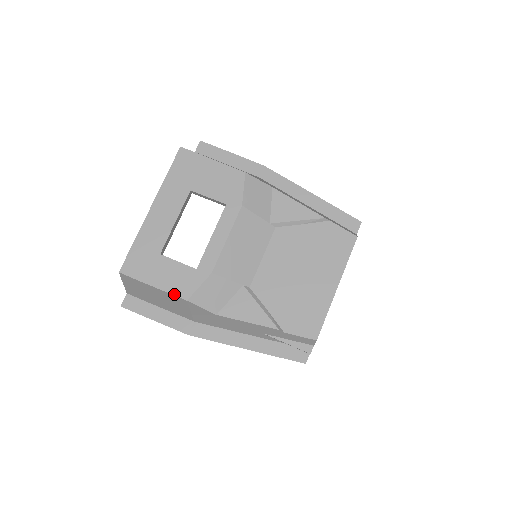
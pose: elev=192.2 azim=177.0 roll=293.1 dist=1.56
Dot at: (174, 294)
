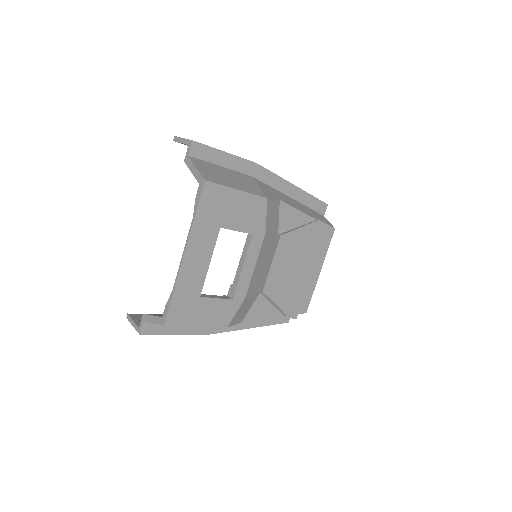
Dot at: (217, 326)
